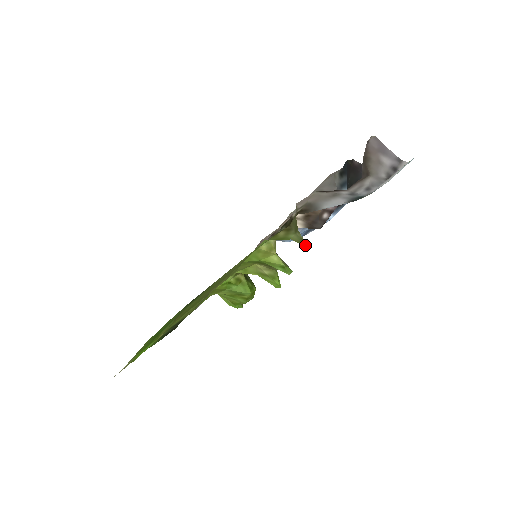
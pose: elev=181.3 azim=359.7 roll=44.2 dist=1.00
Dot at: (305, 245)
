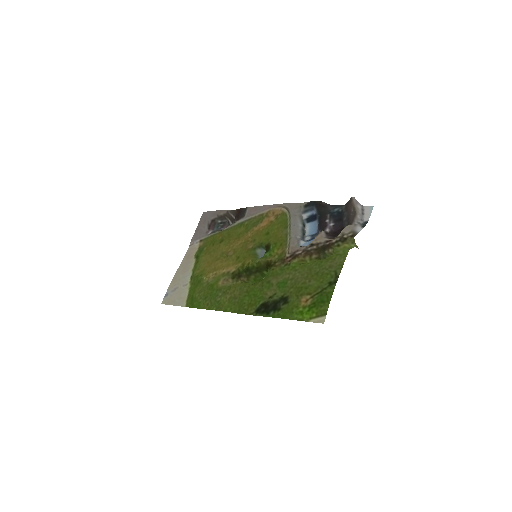
Dot at: occluded
